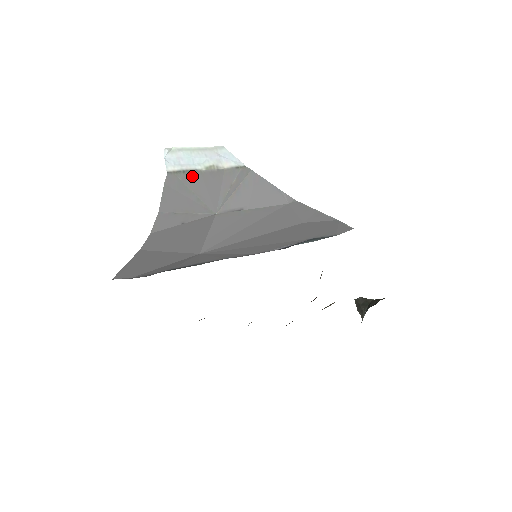
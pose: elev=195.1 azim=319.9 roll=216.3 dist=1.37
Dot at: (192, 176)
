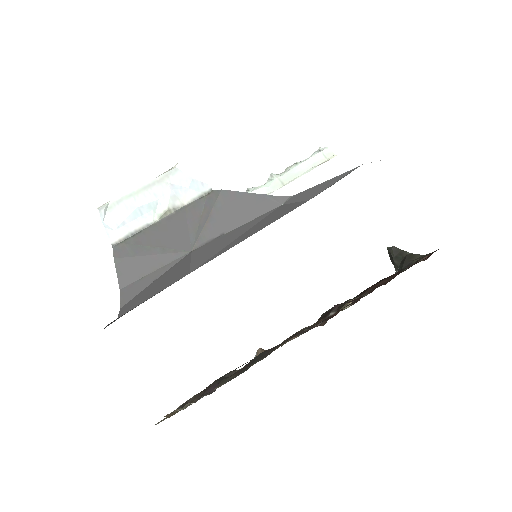
Dot at: (145, 234)
